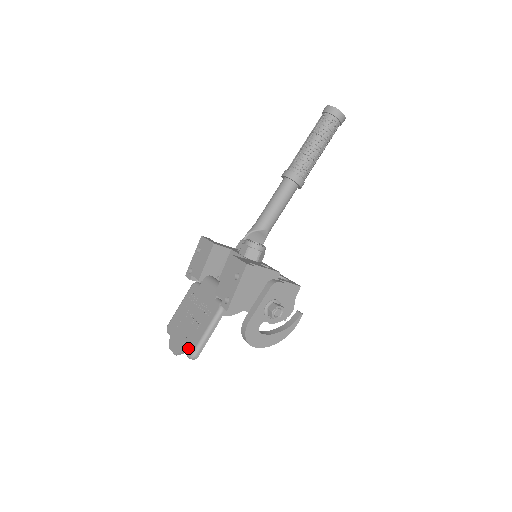
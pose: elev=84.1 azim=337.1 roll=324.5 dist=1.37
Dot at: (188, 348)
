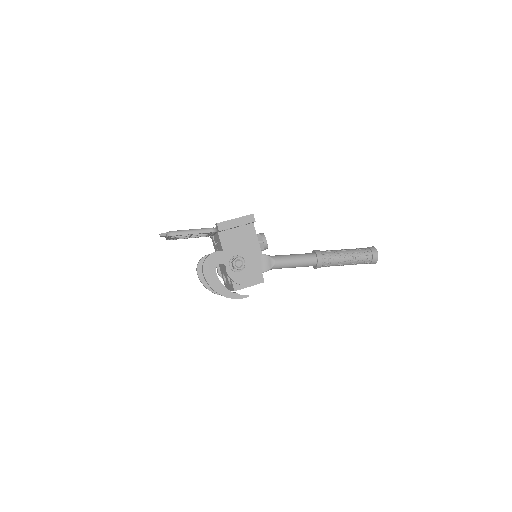
Dot at: occluded
